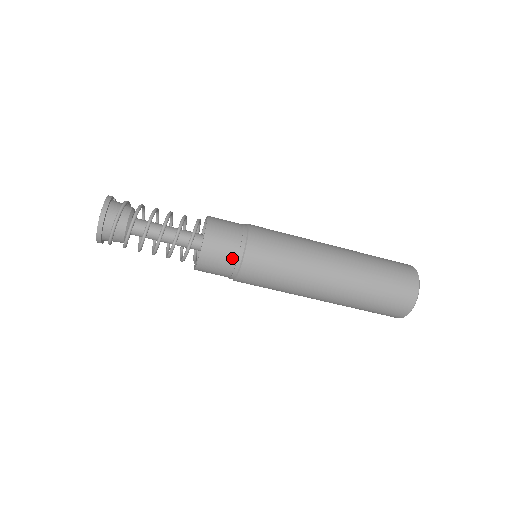
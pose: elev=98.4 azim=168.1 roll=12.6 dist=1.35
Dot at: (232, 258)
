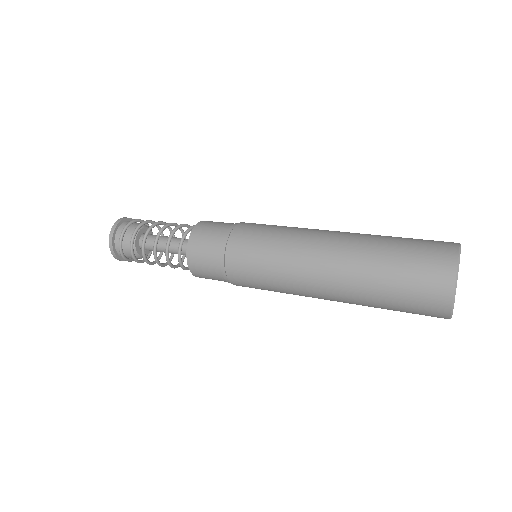
Dot at: (217, 247)
